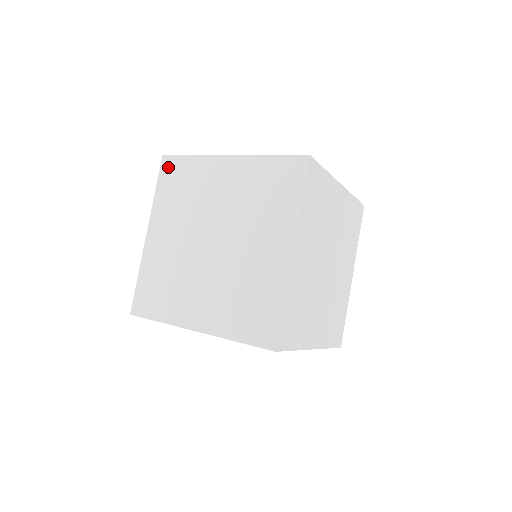
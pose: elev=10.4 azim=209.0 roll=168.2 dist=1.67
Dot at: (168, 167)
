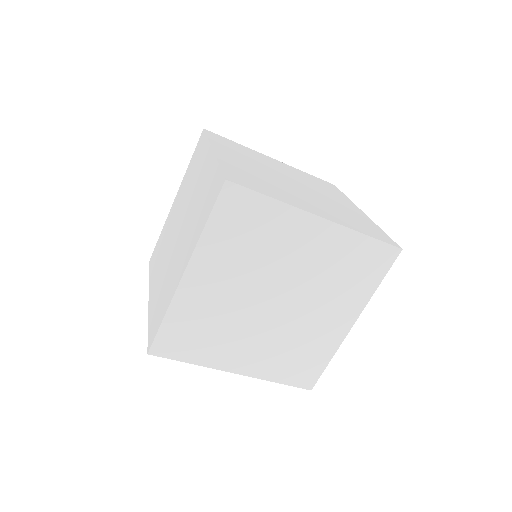
Dot at: (200, 142)
